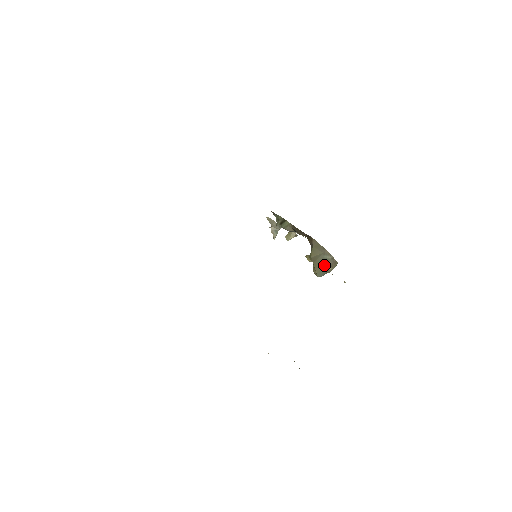
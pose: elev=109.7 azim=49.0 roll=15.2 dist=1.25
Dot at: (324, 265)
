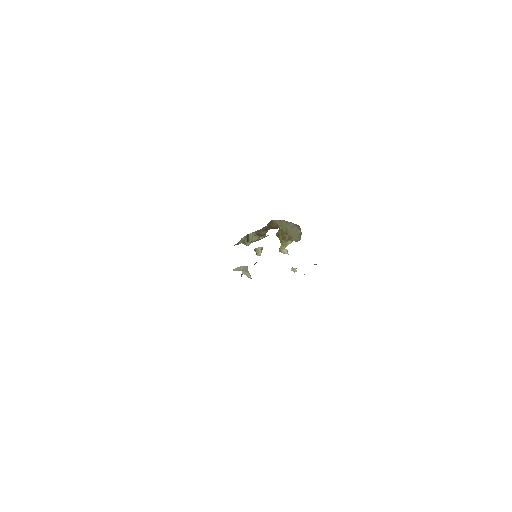
Dot at: (294, 231)
